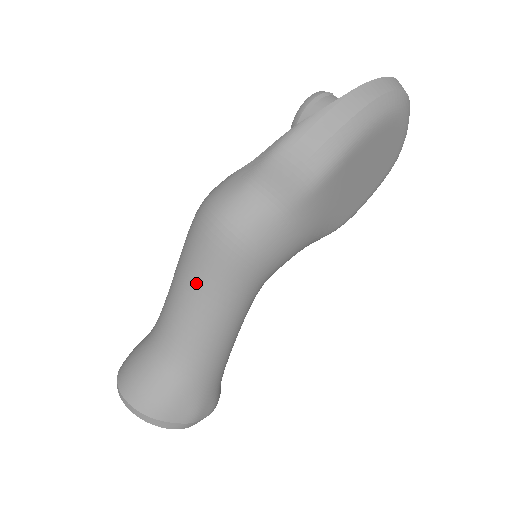
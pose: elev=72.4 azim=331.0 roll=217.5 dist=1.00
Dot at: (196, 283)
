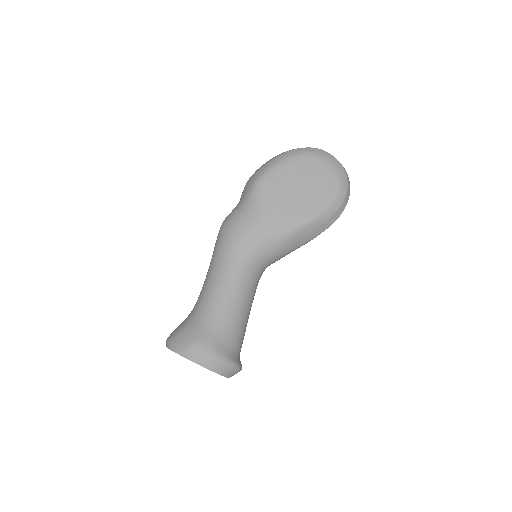
Dot at: (211, 260)
